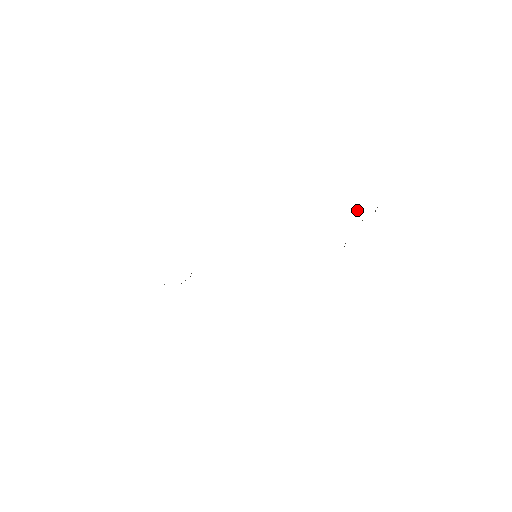
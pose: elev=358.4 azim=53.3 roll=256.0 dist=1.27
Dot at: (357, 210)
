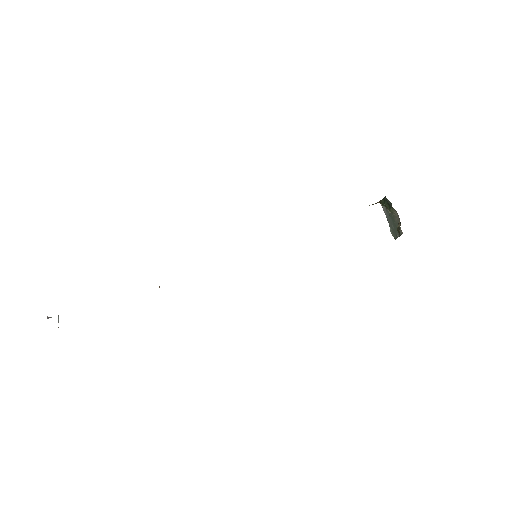
Dot at: occluded
